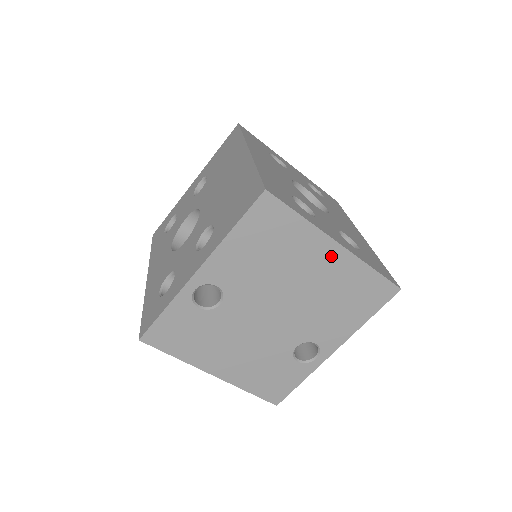
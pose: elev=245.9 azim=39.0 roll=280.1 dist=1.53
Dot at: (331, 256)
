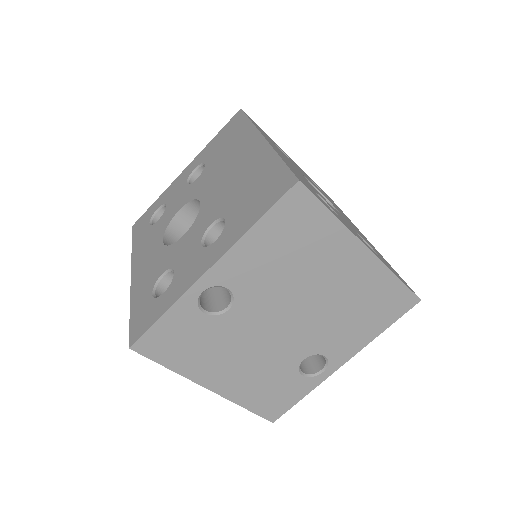
Dot at: (356, 261)
